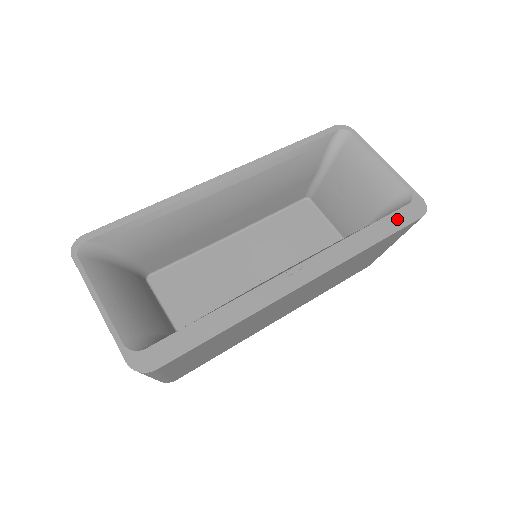
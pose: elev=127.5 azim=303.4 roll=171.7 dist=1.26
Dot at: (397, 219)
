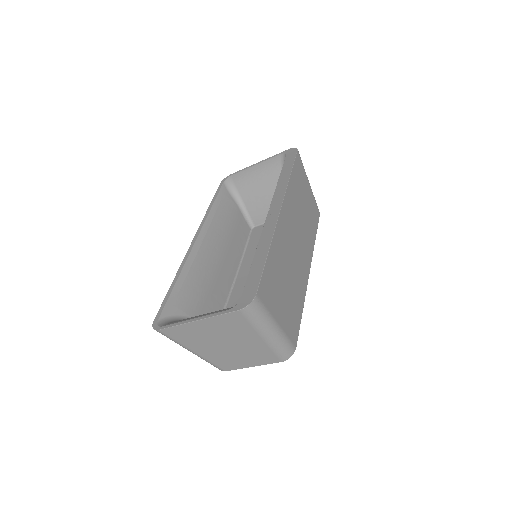
Dot at: (288, 161)
